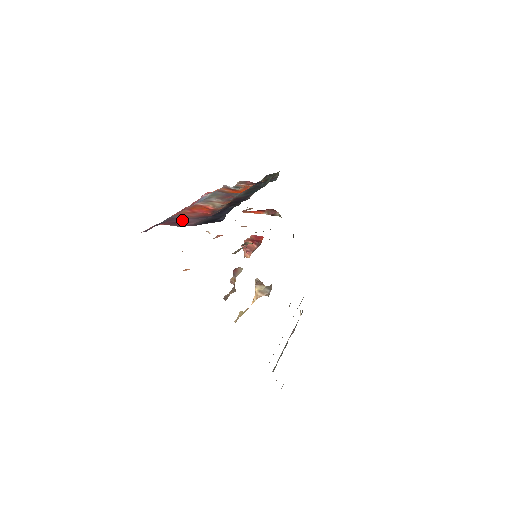
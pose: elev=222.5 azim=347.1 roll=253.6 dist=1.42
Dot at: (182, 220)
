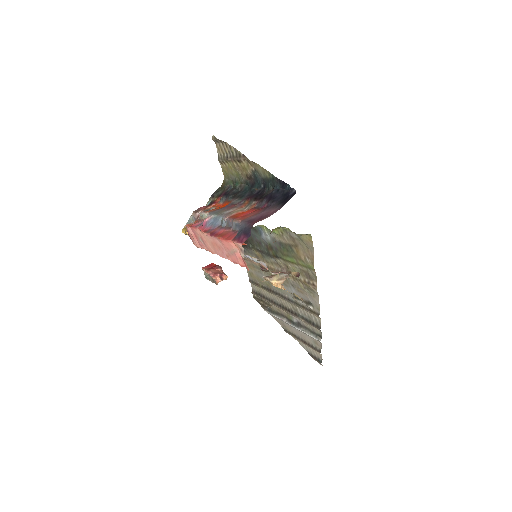
Dot at: (259, 216)
